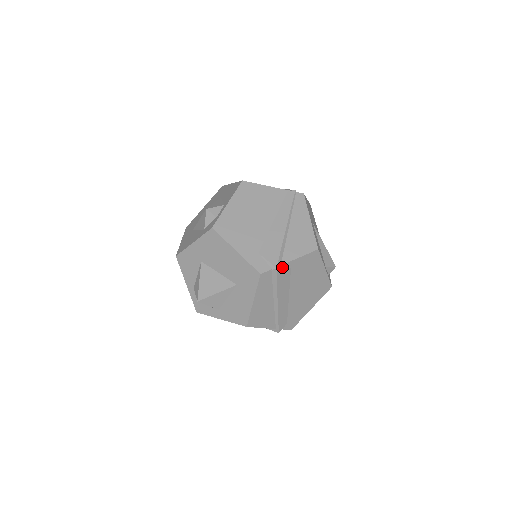
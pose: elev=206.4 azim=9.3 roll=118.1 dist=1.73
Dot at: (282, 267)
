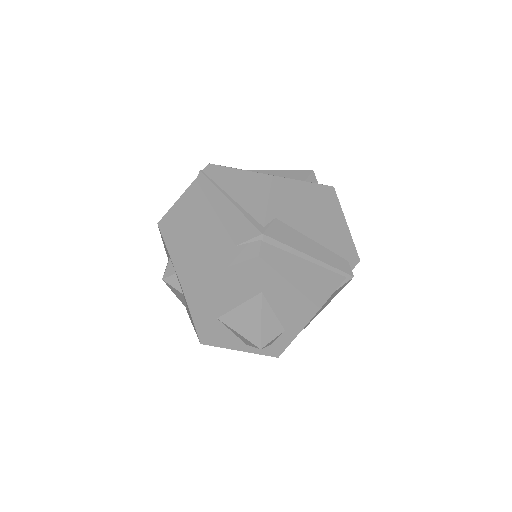
Dot at: (267, 227)
